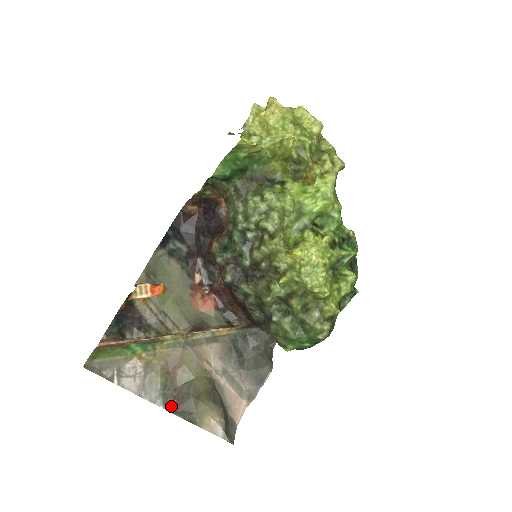
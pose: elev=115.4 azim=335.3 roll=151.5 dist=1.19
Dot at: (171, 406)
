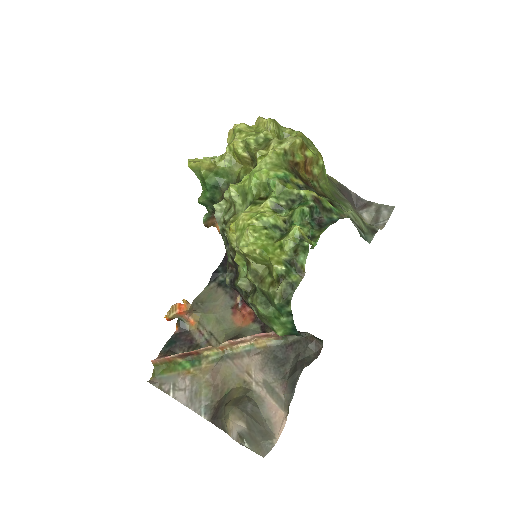
Dot at: (212, 416)
